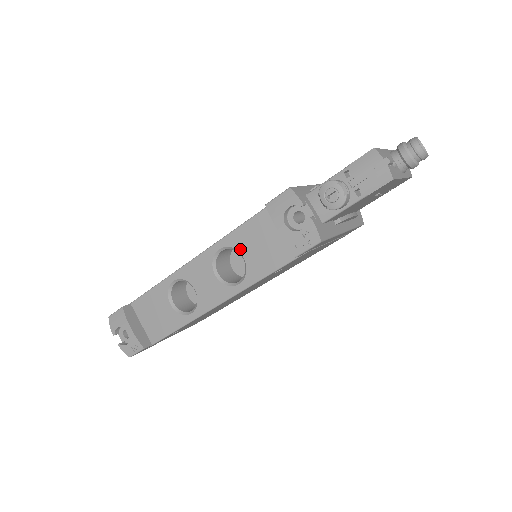
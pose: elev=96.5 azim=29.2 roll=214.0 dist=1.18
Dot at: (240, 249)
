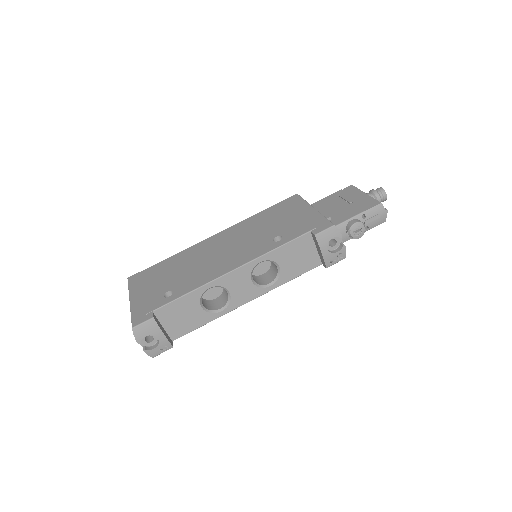
Dot at: (278, 262)
